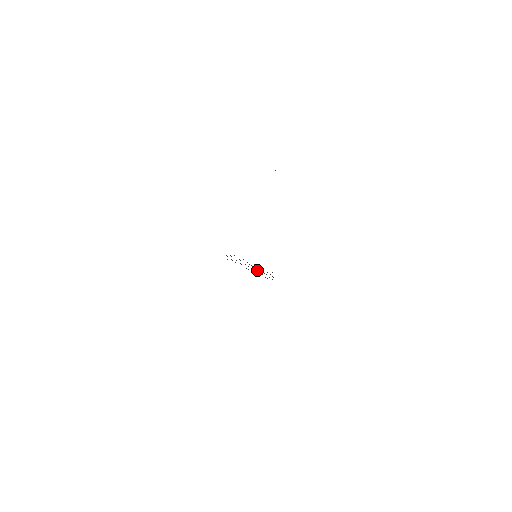
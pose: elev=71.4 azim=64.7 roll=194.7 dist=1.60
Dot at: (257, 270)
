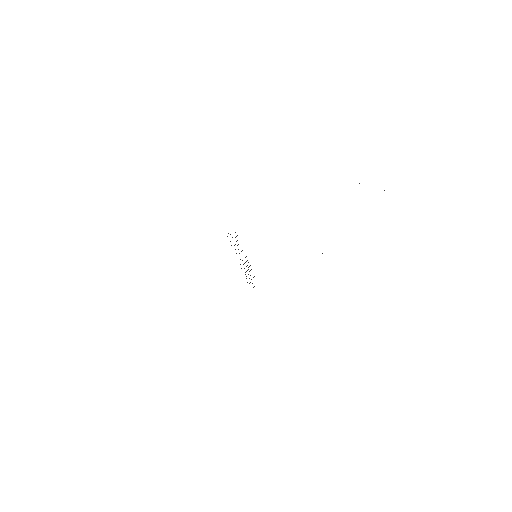
Dot at: occluded
